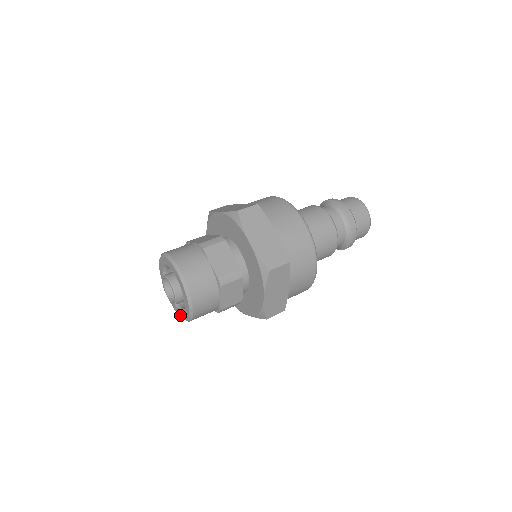
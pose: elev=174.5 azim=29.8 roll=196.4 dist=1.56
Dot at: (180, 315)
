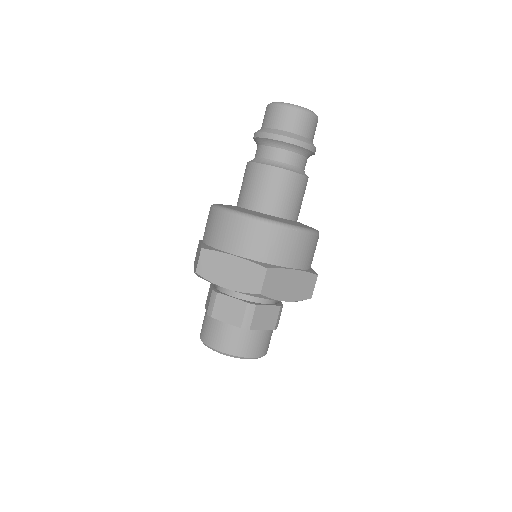
Dot at: occluded
